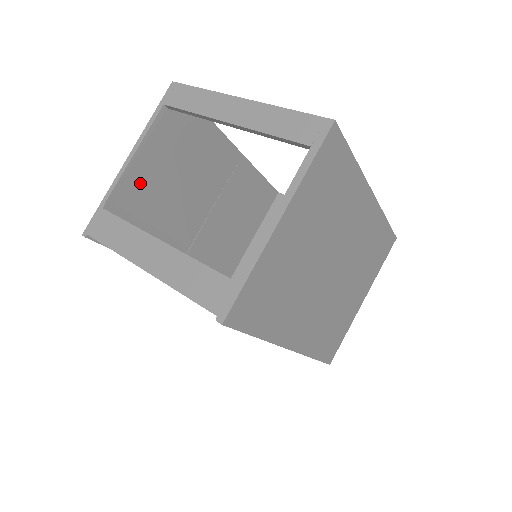
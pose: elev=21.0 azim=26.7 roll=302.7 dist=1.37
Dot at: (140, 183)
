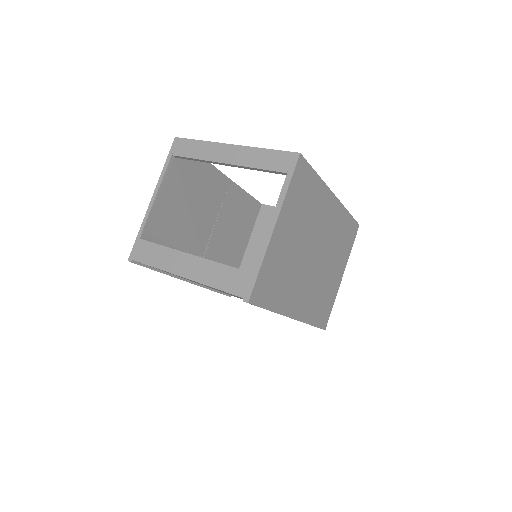
Dot at: (162, 215)
